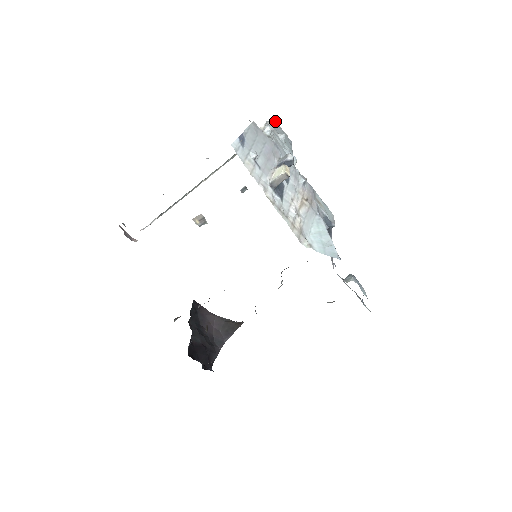
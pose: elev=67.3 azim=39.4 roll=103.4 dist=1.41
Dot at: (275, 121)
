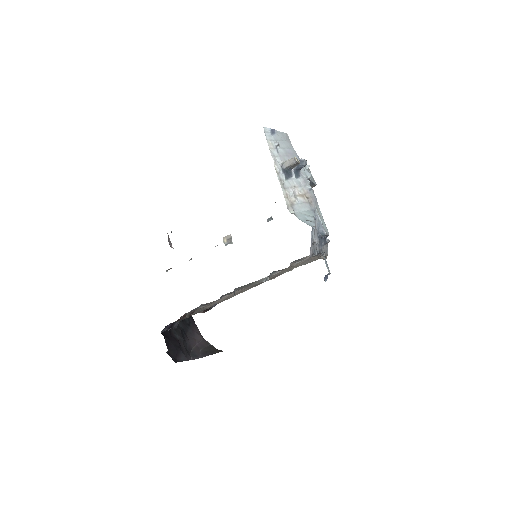
Dot at: (309, 169)
